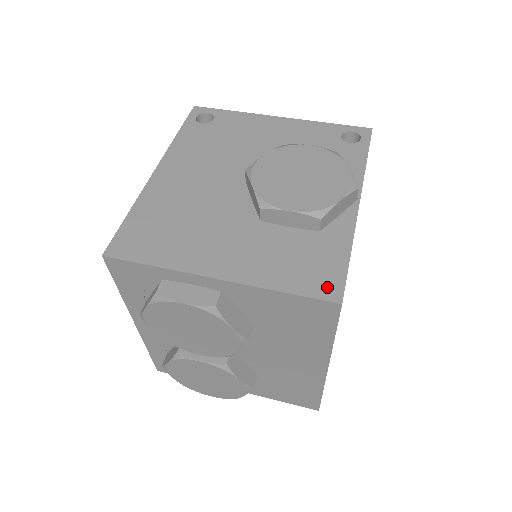
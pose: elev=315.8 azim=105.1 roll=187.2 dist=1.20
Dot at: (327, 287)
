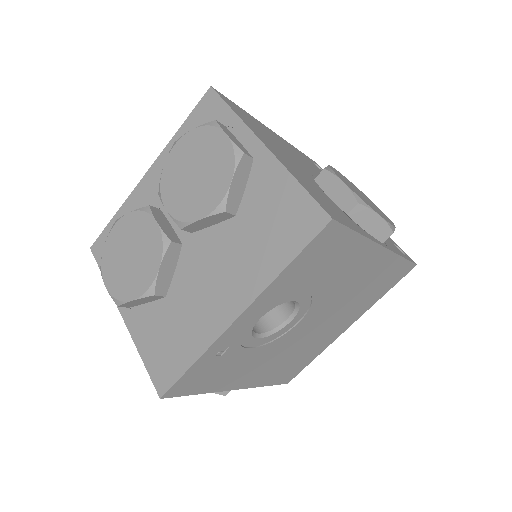
Dot at: (330, 211)
